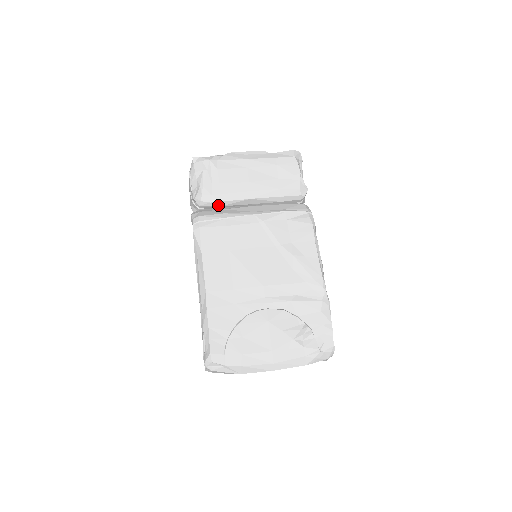
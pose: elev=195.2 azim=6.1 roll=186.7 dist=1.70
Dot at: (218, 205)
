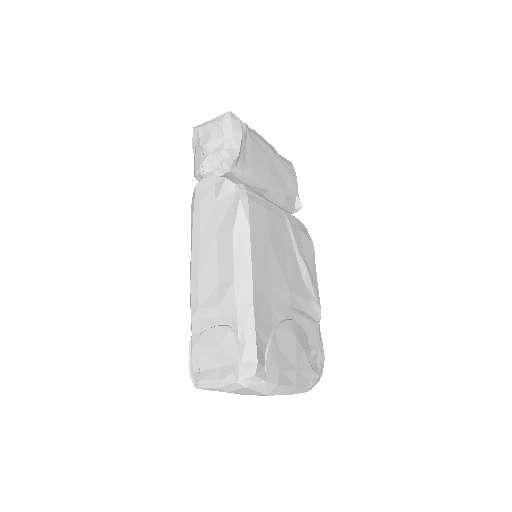
Dot at: (244, 181)
